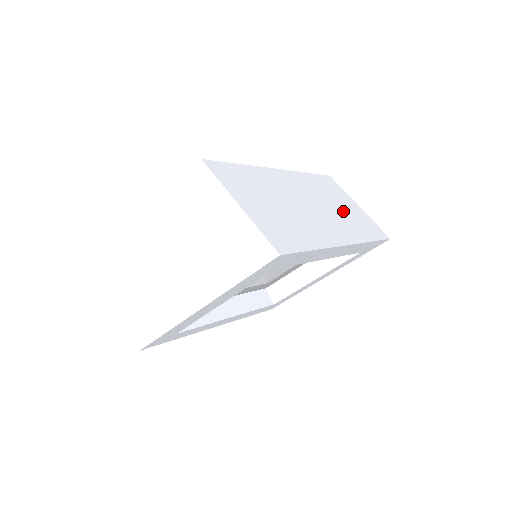
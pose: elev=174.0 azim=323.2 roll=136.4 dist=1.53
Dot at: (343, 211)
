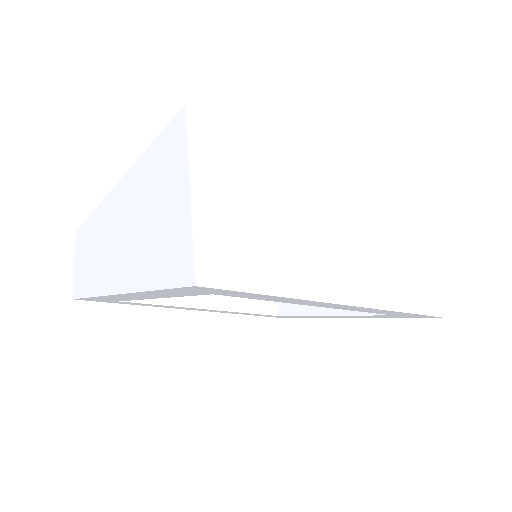
Dot at: (390, 253)
